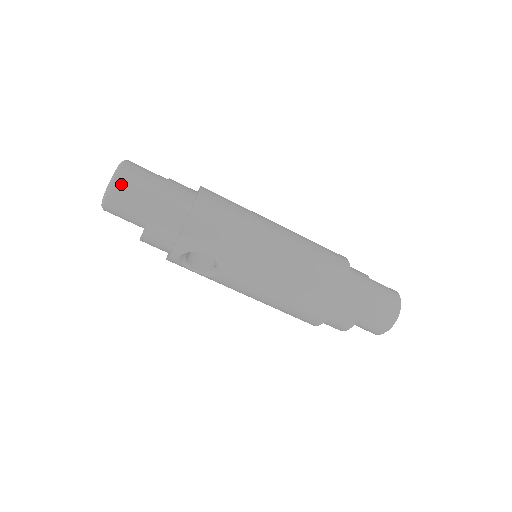
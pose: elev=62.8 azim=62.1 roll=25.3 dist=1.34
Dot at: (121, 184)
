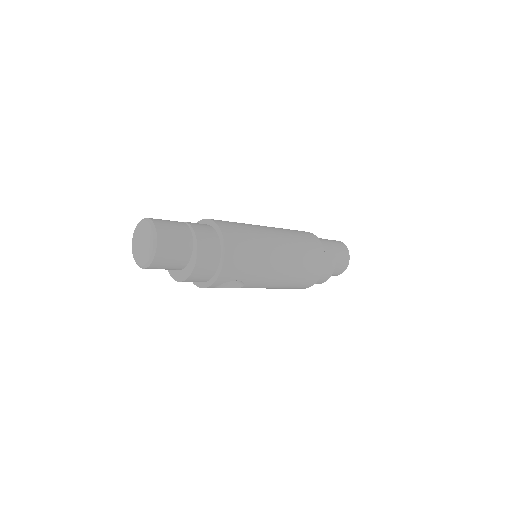
Dot at: (163, 251)
